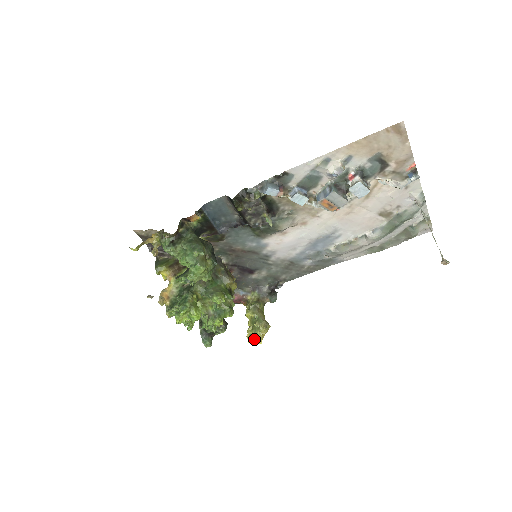
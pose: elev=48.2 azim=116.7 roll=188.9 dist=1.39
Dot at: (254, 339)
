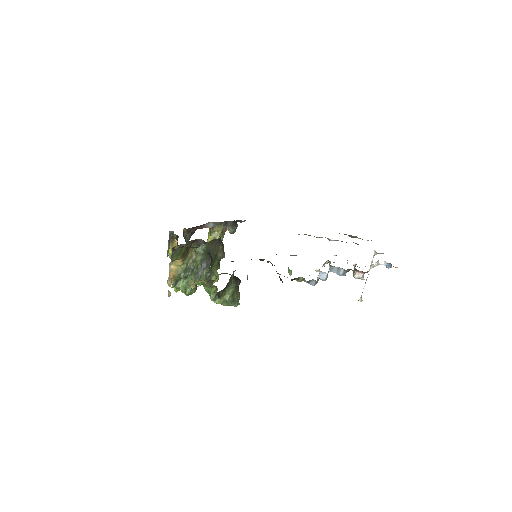
Dot at: occluded
